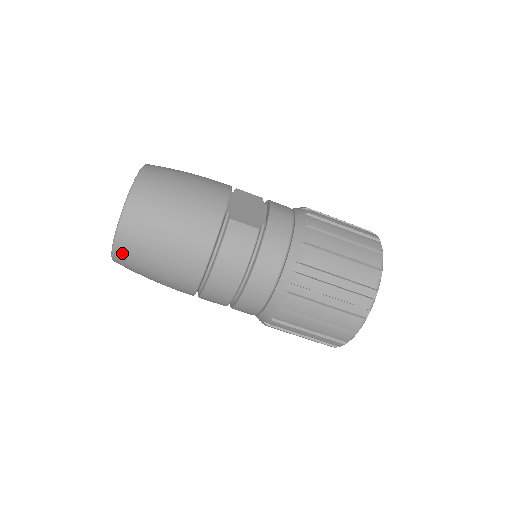
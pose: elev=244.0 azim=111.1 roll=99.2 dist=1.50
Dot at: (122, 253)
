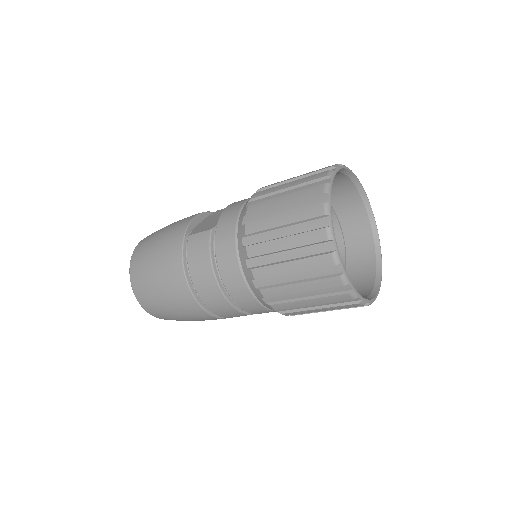
Dot at: (148, 308)
